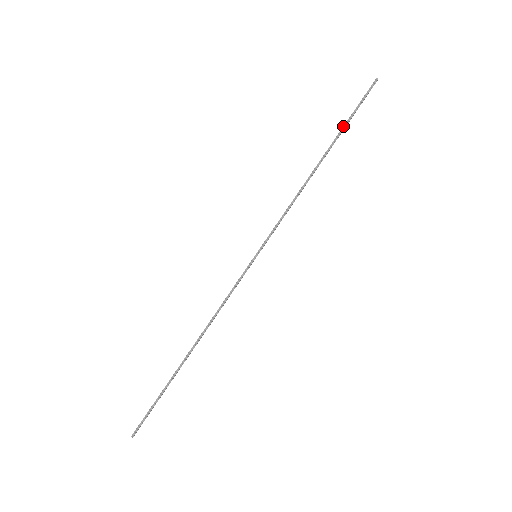
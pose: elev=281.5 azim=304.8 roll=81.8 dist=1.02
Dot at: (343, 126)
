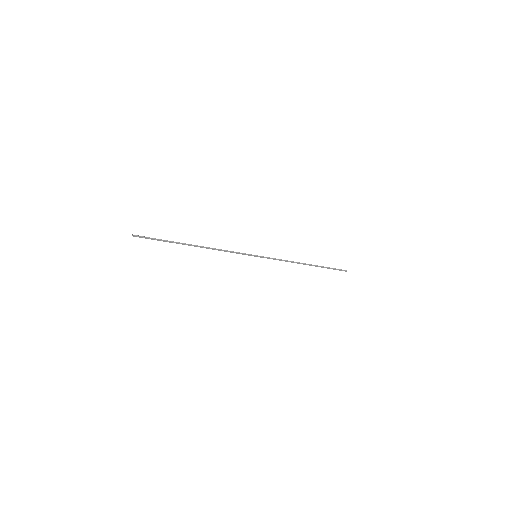
Dot at: occluded
